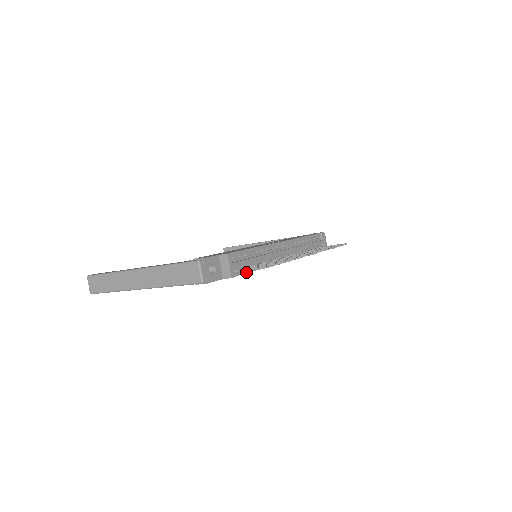
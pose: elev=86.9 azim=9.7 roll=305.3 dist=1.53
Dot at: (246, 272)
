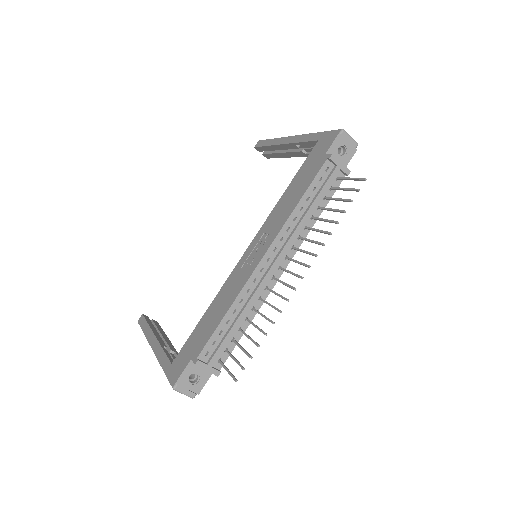
Dot at: (234, 345)
